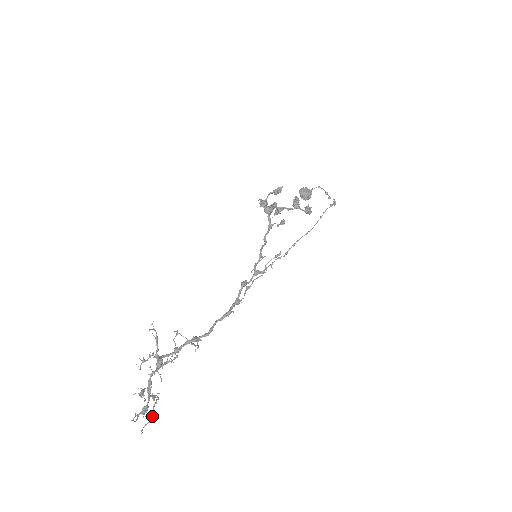
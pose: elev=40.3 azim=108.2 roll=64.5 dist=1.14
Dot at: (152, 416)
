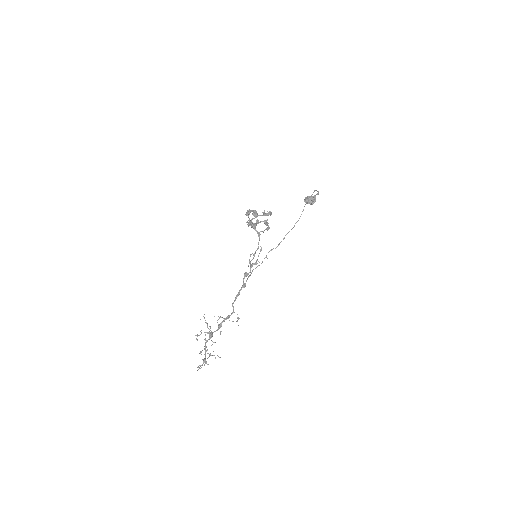
Dot at: (205, 363)
